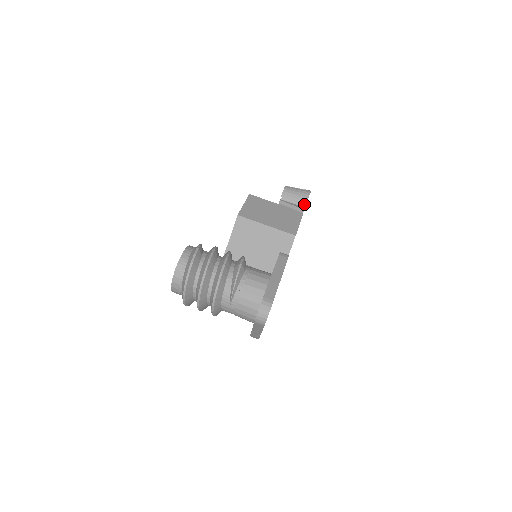
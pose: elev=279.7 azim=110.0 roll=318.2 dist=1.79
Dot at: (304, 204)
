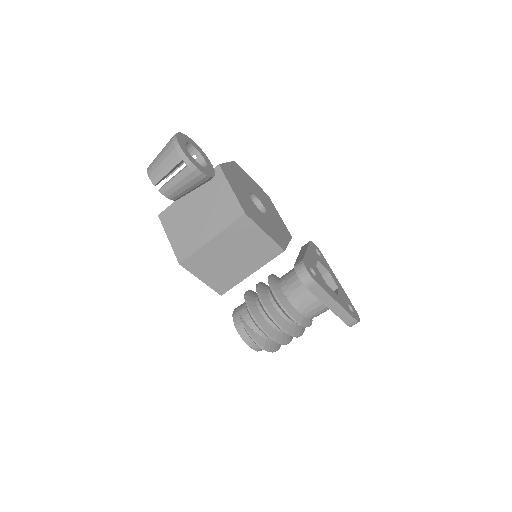
Dot at: occluded
